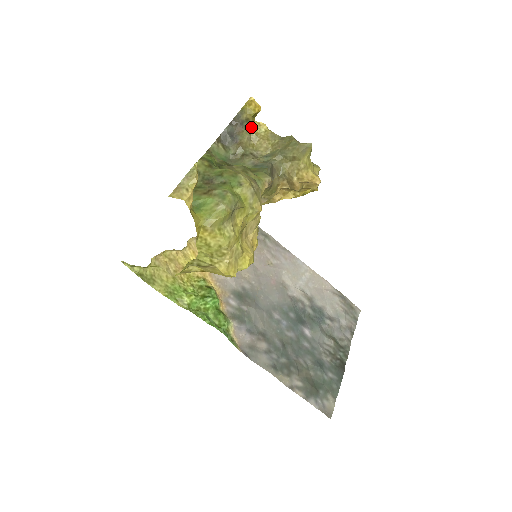
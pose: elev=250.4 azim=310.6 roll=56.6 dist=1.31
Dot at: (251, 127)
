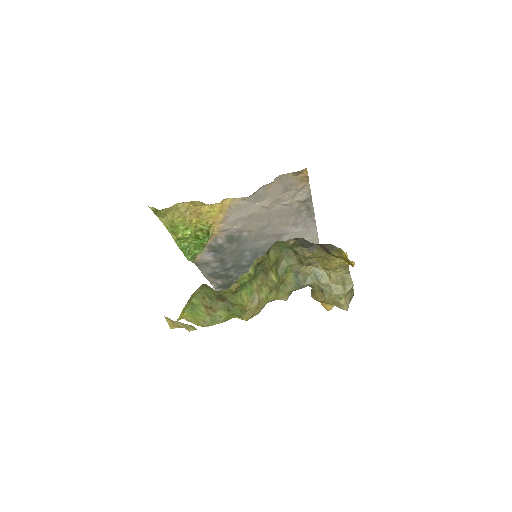
Dot at: (334, 256)
